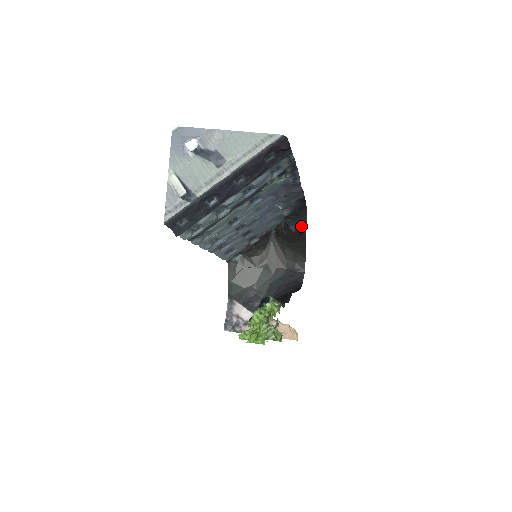
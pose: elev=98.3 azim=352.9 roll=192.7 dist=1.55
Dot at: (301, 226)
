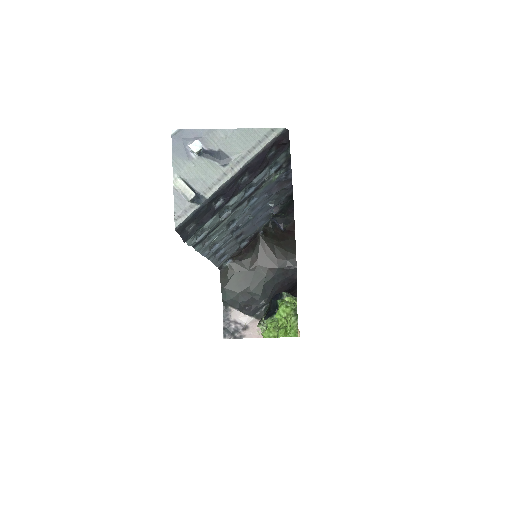
Dot at: (289, 223)
